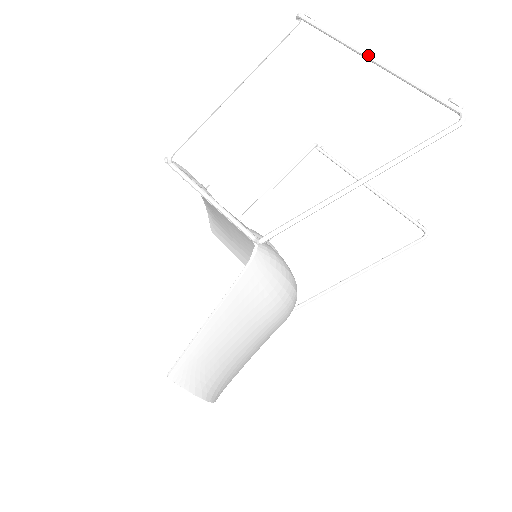
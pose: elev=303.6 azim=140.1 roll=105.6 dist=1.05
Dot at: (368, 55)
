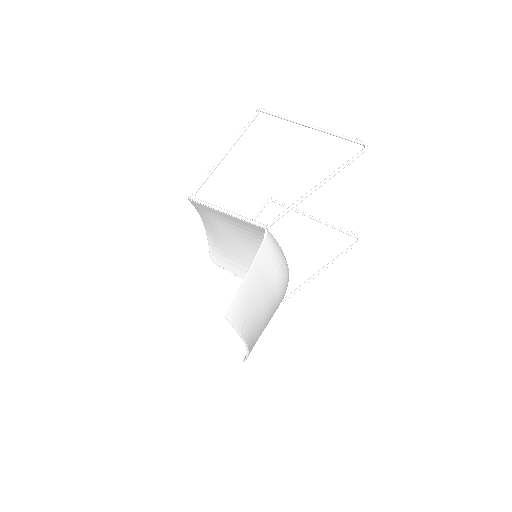
Dot at: (305, 124)
